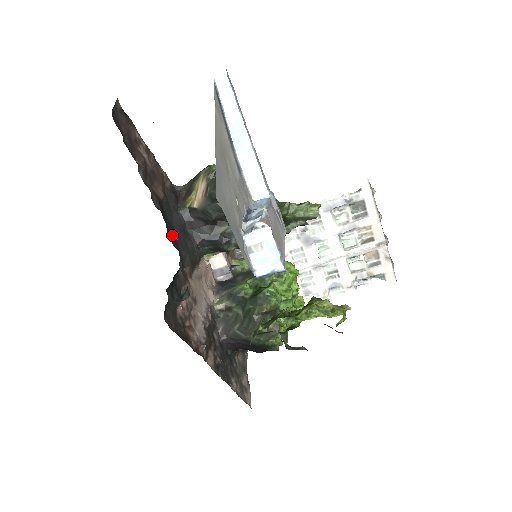
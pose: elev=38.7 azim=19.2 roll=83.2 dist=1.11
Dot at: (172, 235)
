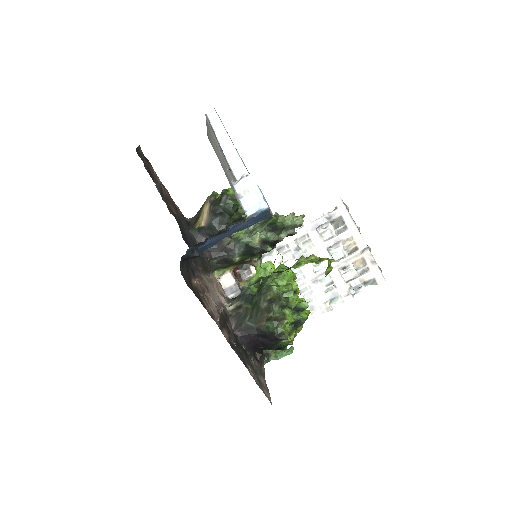
Dot at: (185, 240)
